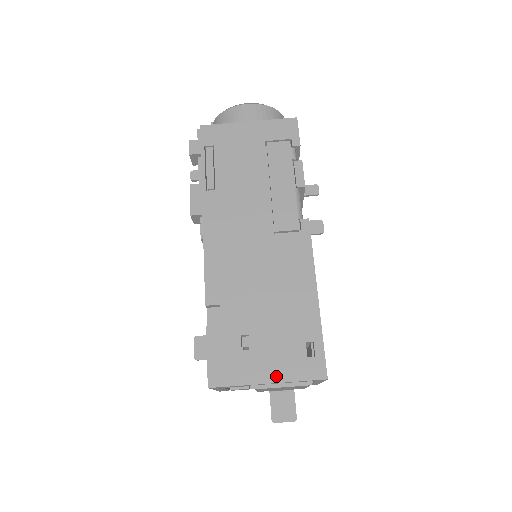
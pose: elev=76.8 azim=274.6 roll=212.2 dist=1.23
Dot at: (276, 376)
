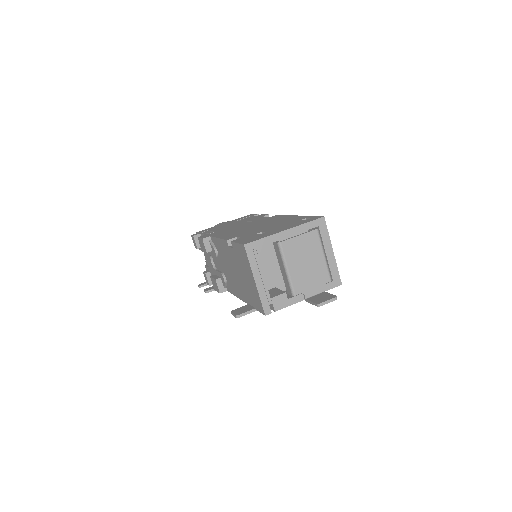
Dot at: (289, 228)
